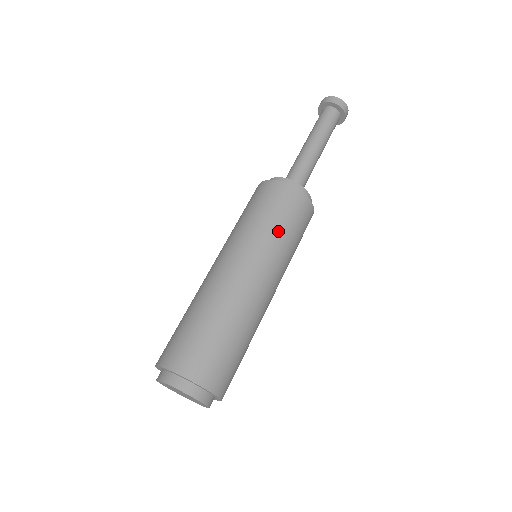
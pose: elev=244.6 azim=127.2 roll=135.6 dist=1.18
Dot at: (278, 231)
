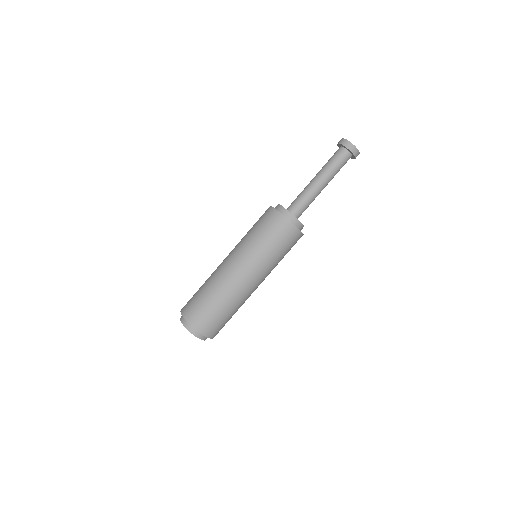
Dot at: (276, 257)
